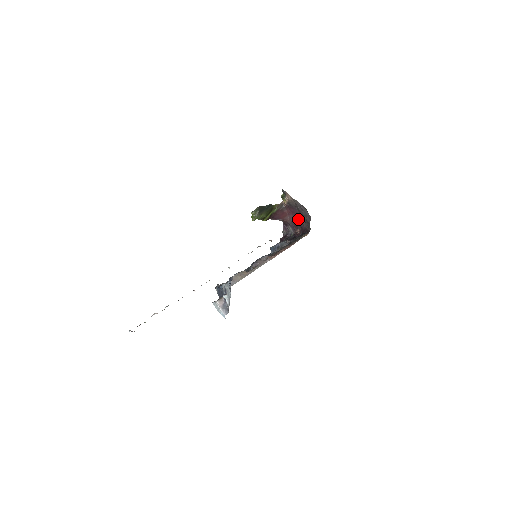
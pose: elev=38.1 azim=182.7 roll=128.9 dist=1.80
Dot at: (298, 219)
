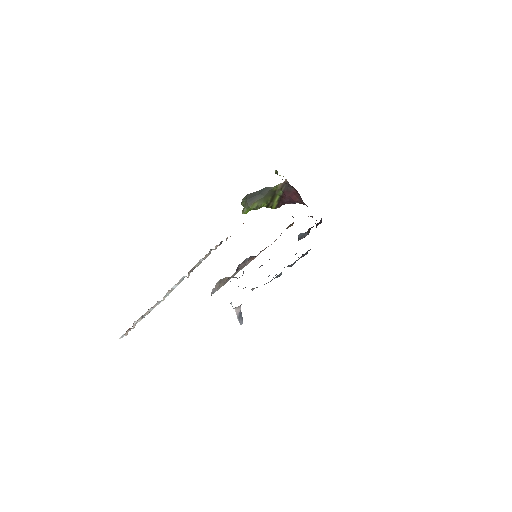
Dot at: occluded
